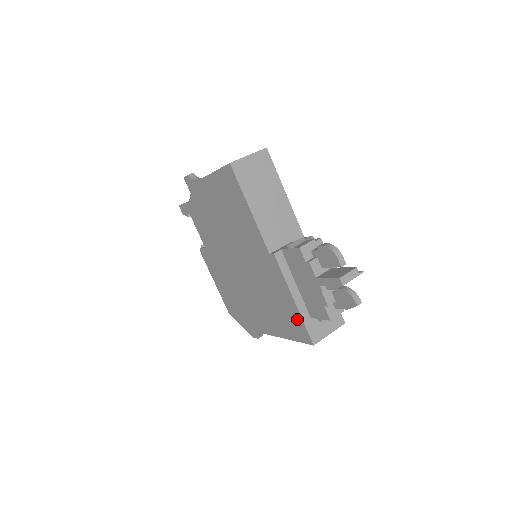
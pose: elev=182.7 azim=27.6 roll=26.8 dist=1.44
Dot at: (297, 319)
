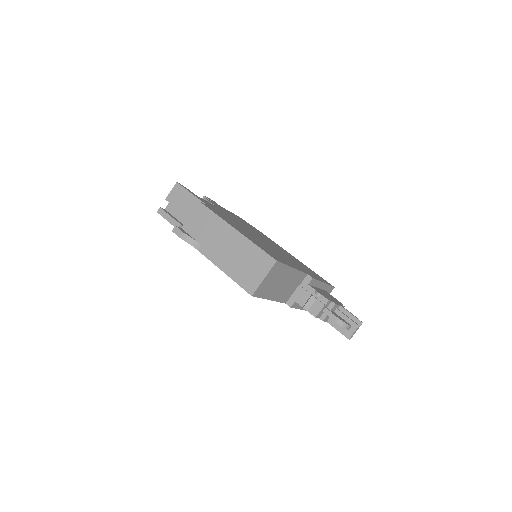
Dot at: occluded
